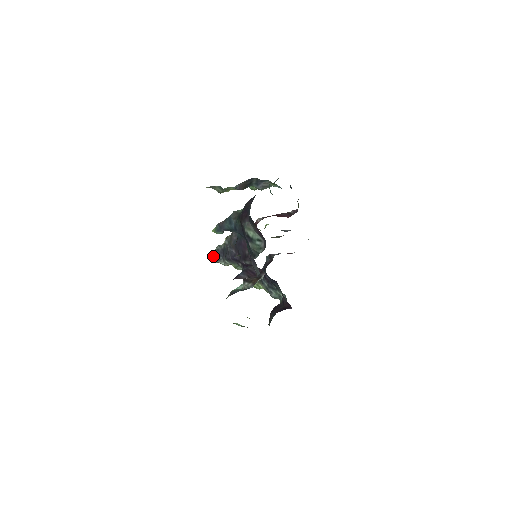
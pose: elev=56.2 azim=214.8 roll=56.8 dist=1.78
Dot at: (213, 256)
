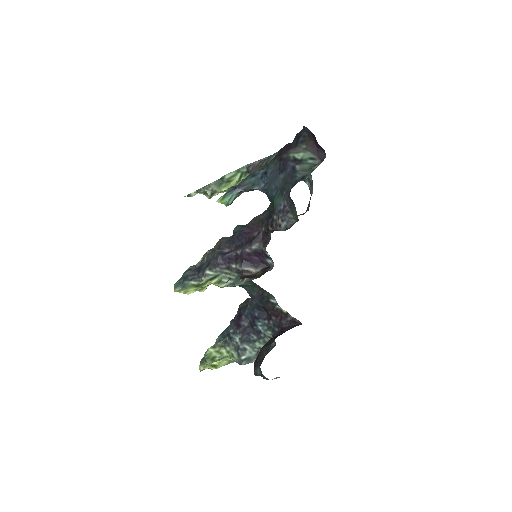
Dot at: (179, 281)
